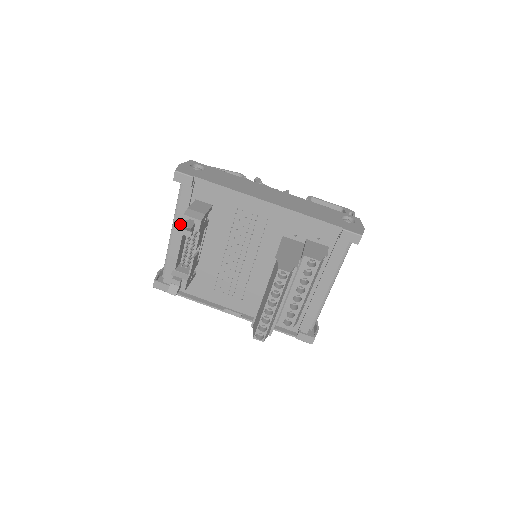
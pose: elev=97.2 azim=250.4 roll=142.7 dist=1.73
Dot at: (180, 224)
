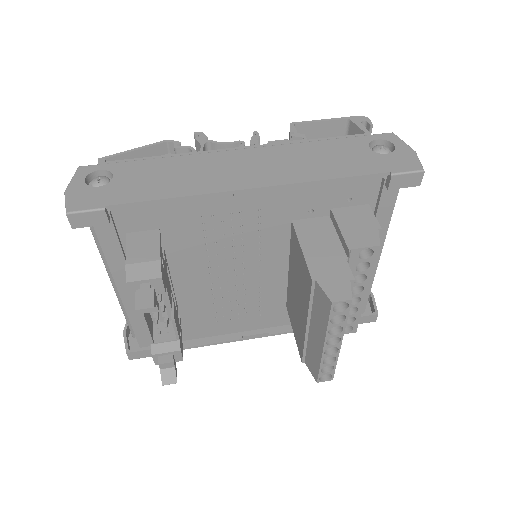
Dot at: (122, 276)
